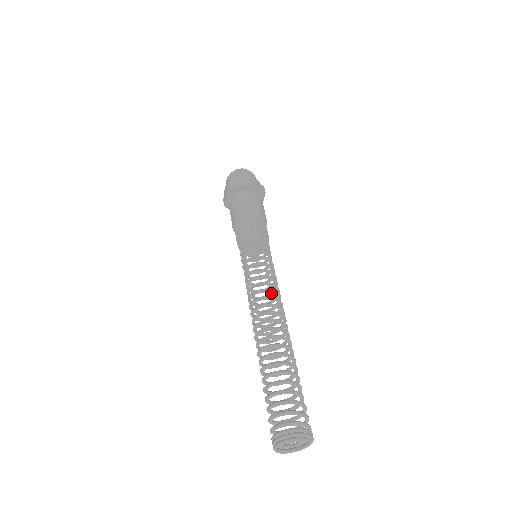
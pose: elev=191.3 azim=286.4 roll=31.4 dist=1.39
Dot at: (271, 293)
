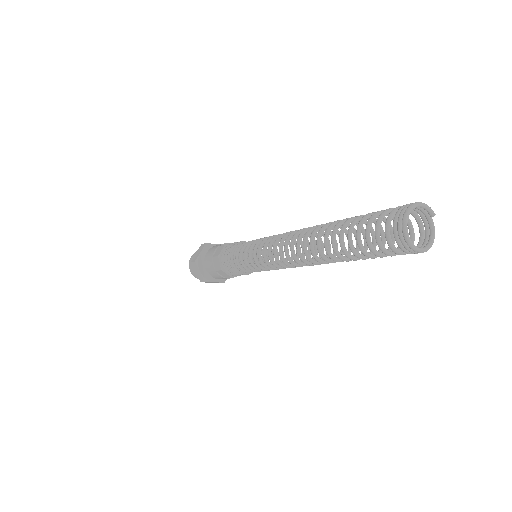
Dot at: occluded
